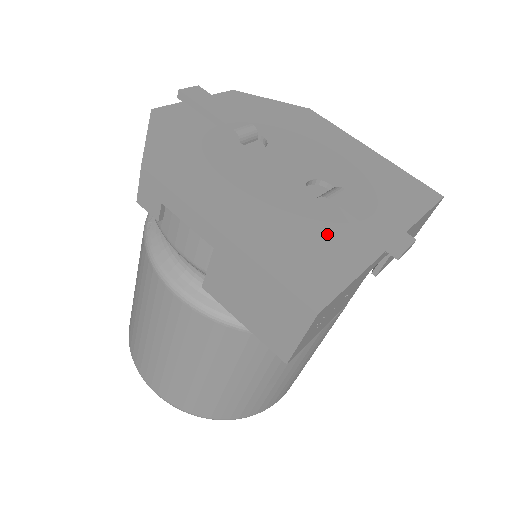
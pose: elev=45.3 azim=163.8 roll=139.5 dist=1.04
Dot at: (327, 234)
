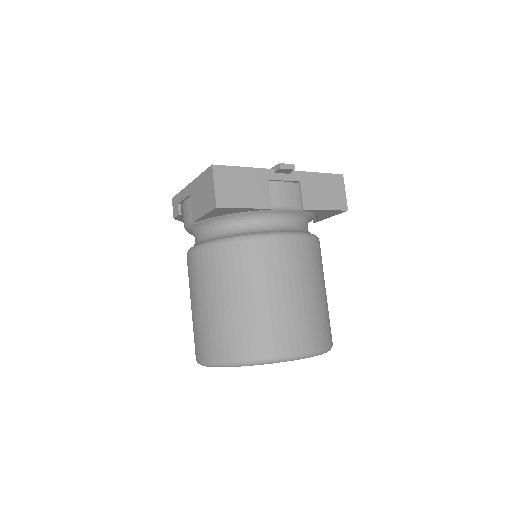
Dot at: occluded
